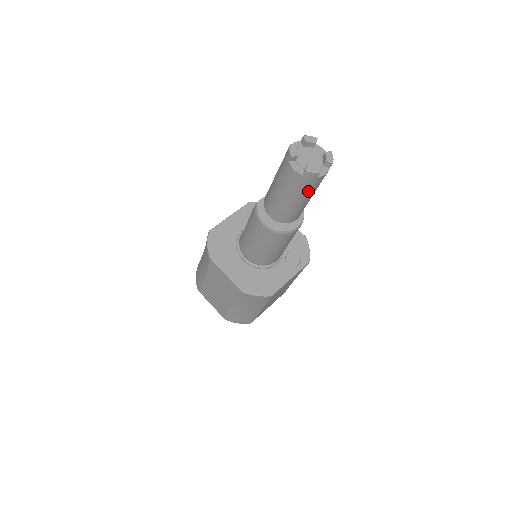
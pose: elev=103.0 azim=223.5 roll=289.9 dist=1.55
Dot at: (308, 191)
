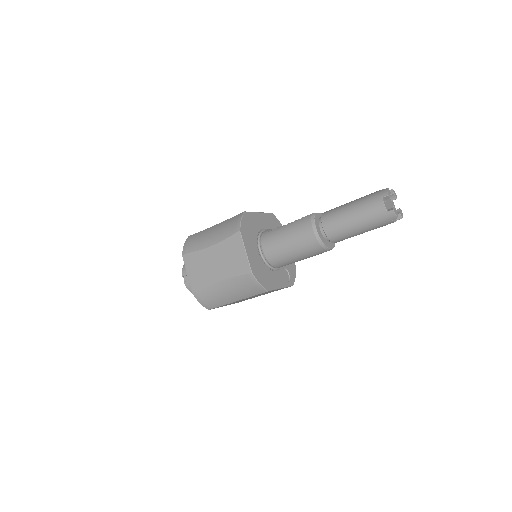
Dot at: (374, 226)
